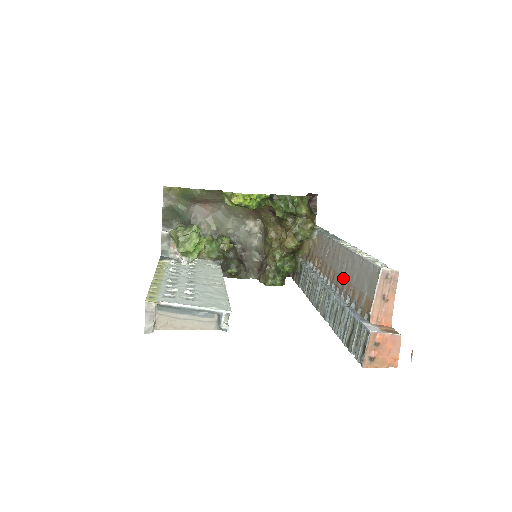
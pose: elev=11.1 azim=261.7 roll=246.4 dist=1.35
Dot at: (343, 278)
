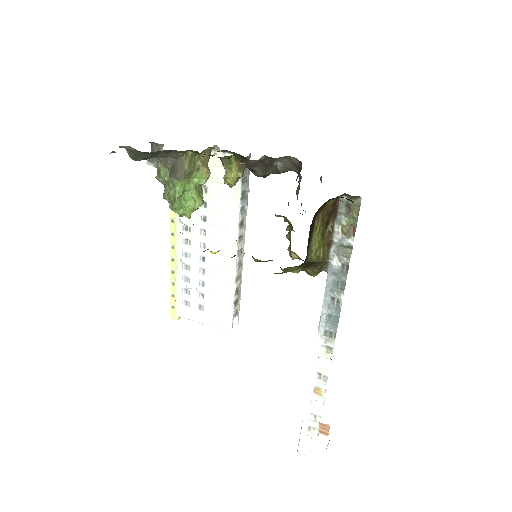
Dot at: occluded
